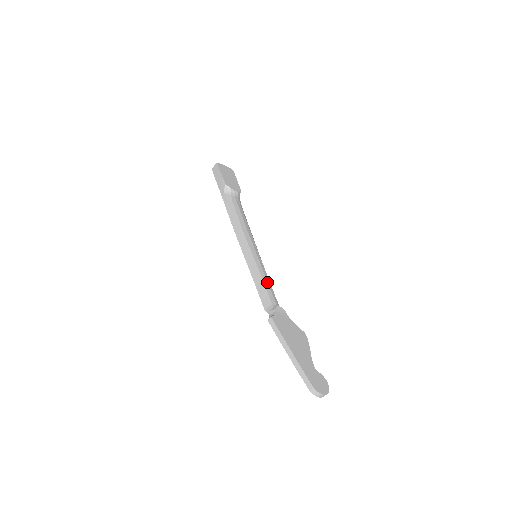
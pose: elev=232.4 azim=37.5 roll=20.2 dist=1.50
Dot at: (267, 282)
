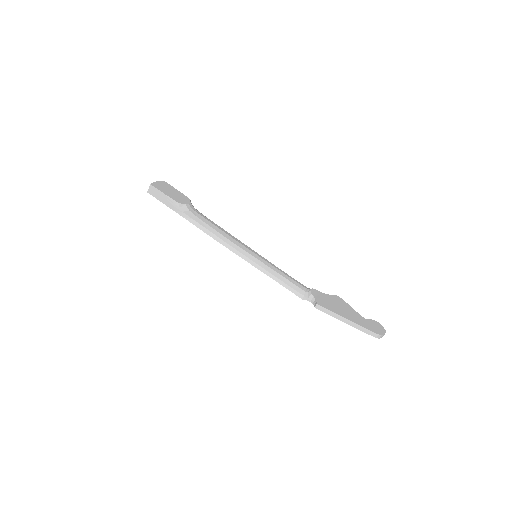
Dot at: (285, 274)
